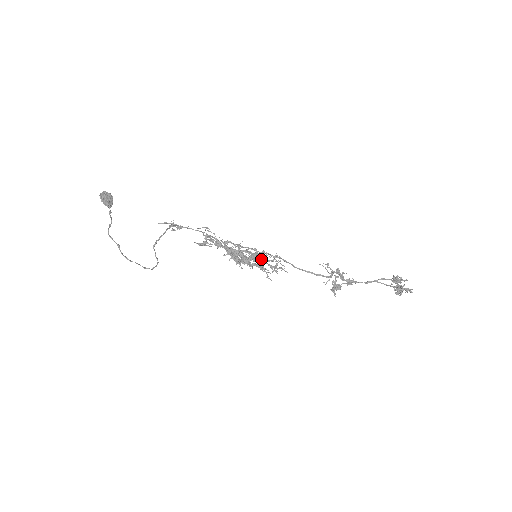
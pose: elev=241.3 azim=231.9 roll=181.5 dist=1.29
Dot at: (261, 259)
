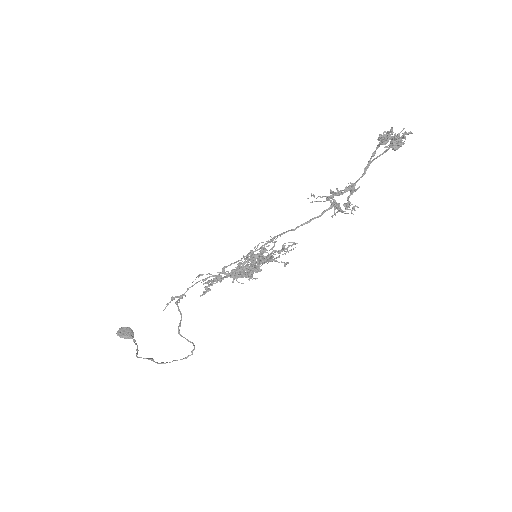
Dot at: occluded
